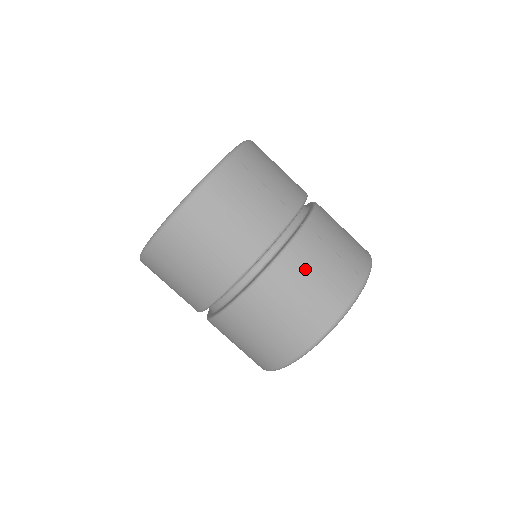
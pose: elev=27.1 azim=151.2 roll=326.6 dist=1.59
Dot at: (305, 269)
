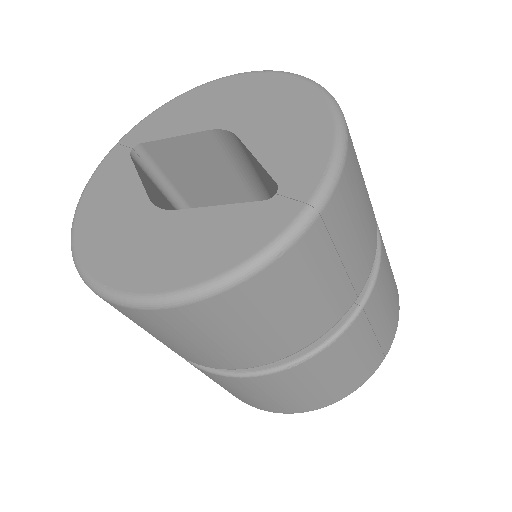
Dot at: (333, 366)
